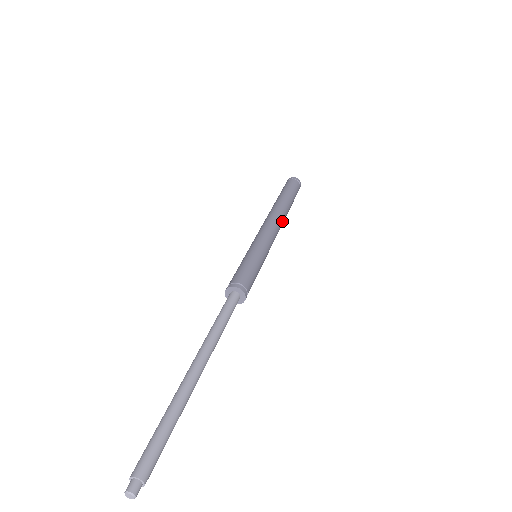
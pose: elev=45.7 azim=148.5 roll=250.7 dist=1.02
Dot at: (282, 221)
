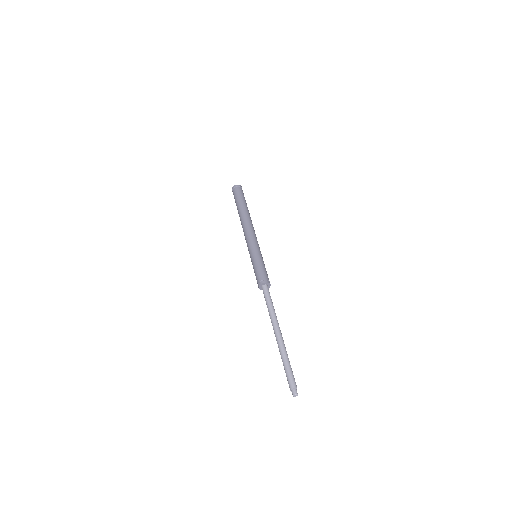
Dot at: occluded
